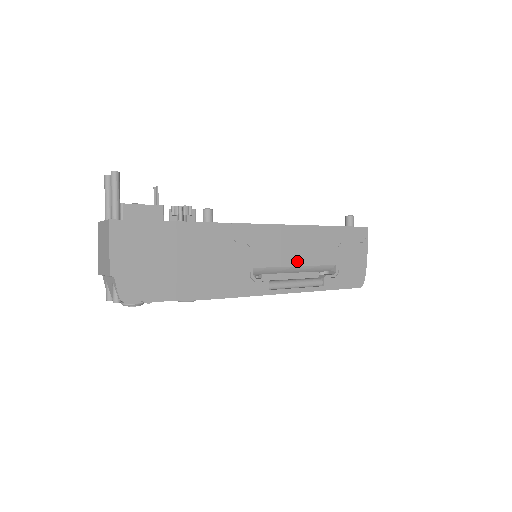
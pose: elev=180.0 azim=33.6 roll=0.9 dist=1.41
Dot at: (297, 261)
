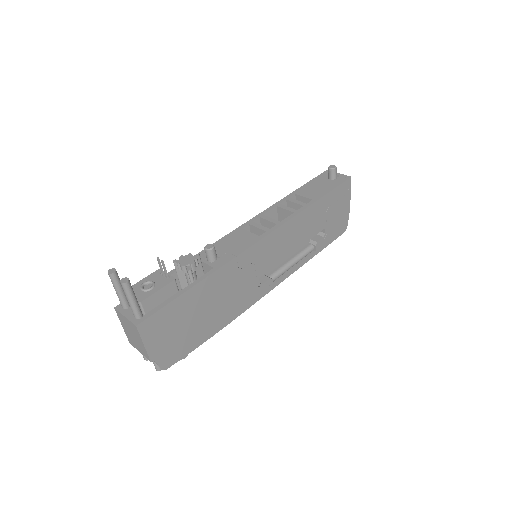
Dot at: (293, 248)
